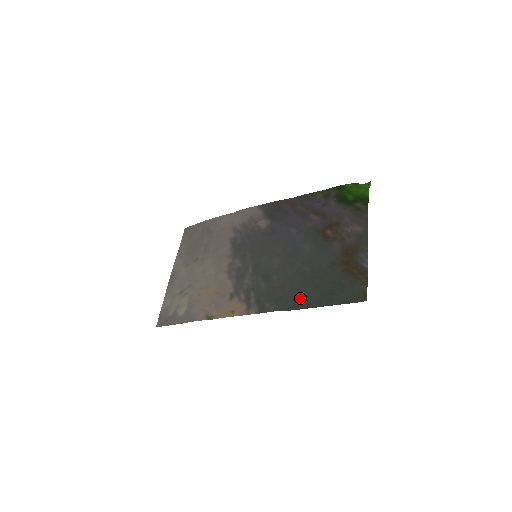
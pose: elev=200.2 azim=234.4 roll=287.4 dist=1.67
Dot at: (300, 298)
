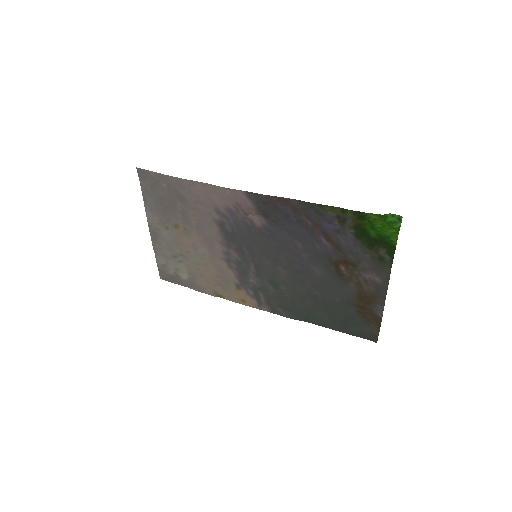
Dot at: (313, 317)
